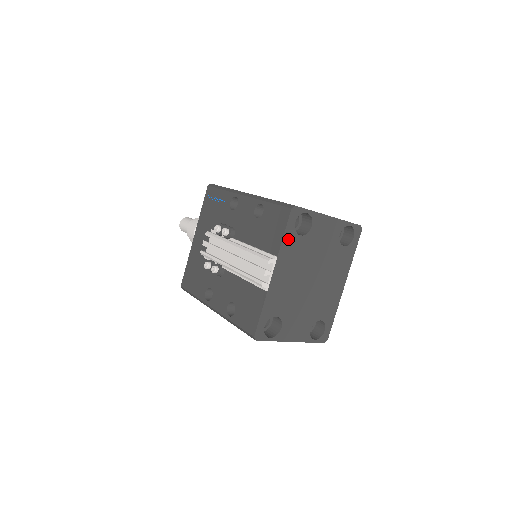
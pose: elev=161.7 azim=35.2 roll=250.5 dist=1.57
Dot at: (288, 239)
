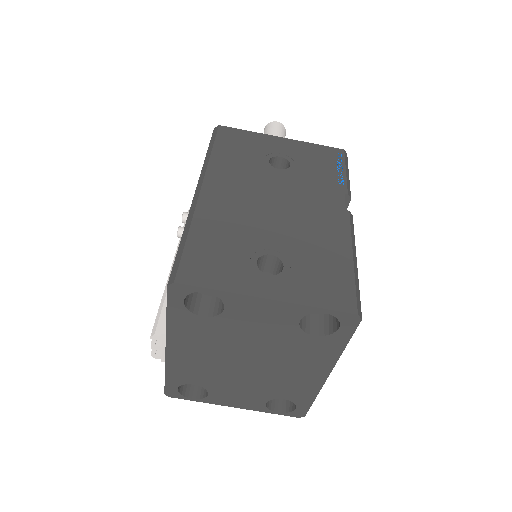
Dot at: (178, 318)
